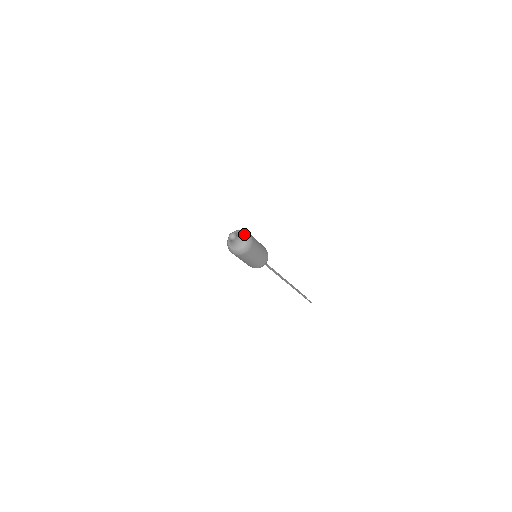
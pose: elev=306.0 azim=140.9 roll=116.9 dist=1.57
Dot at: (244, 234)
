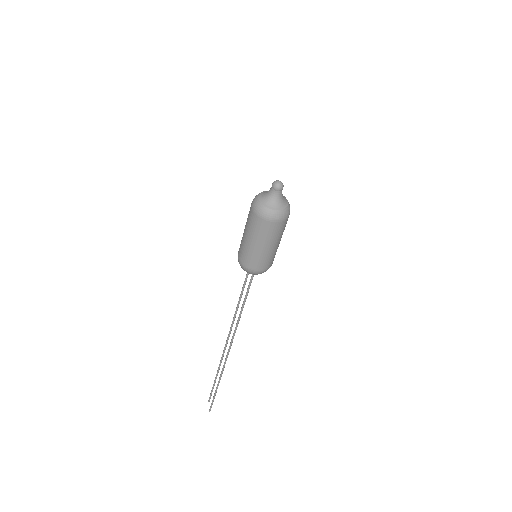
Dot at: (287, 201)
